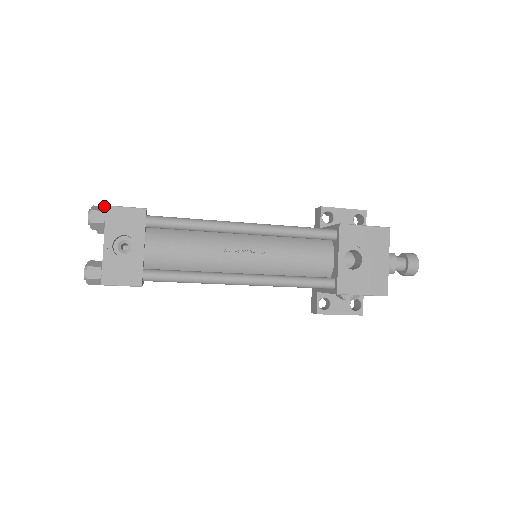
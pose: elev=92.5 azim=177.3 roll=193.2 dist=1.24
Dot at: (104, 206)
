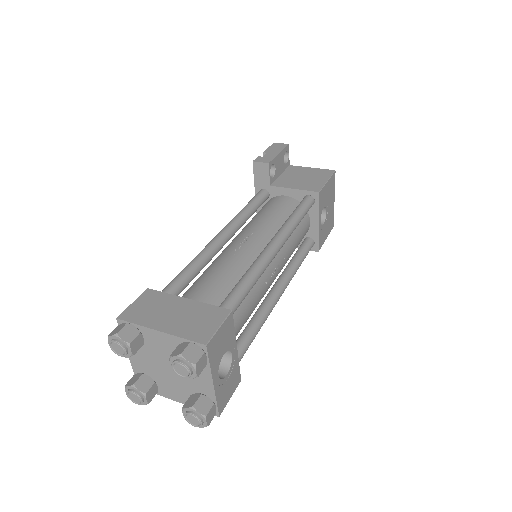
Dot at: (189, 343)
